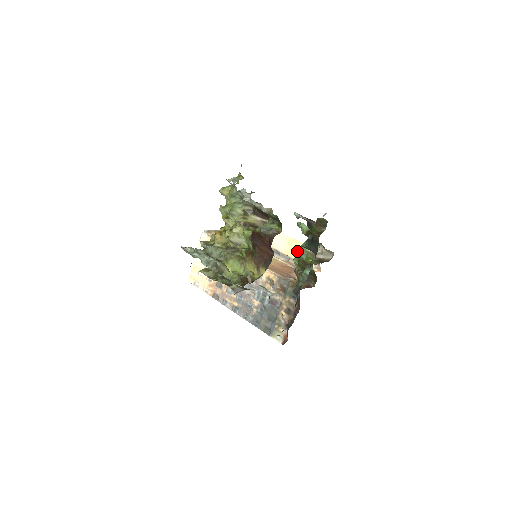
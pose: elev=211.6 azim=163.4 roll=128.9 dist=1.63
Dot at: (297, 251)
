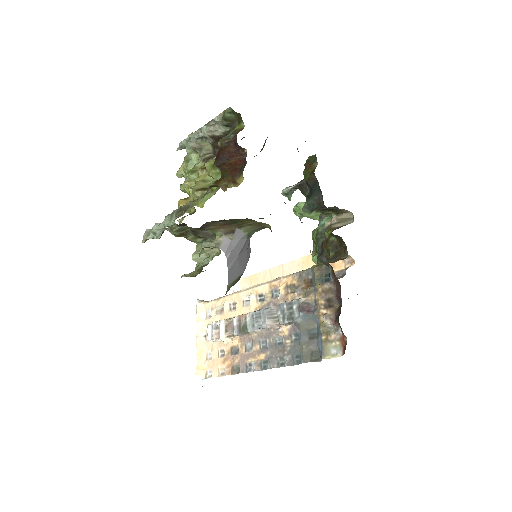
Dot at: occluded
